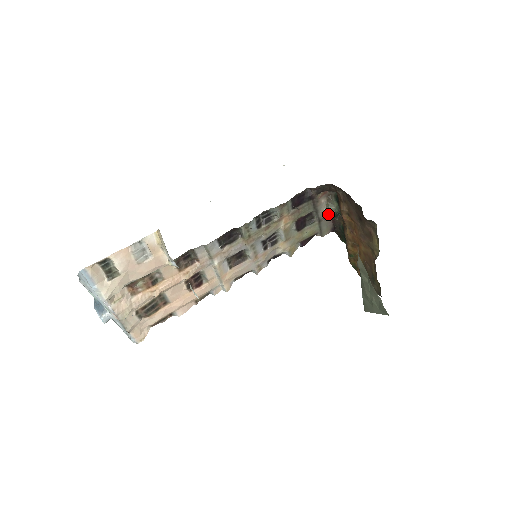
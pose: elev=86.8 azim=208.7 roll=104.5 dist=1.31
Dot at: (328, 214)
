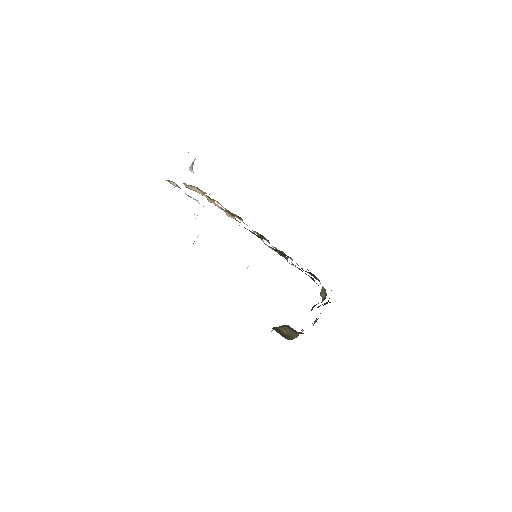
Dot at: (320, 292)
